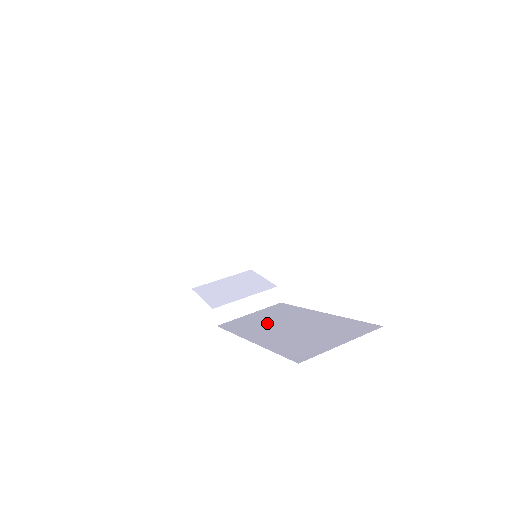
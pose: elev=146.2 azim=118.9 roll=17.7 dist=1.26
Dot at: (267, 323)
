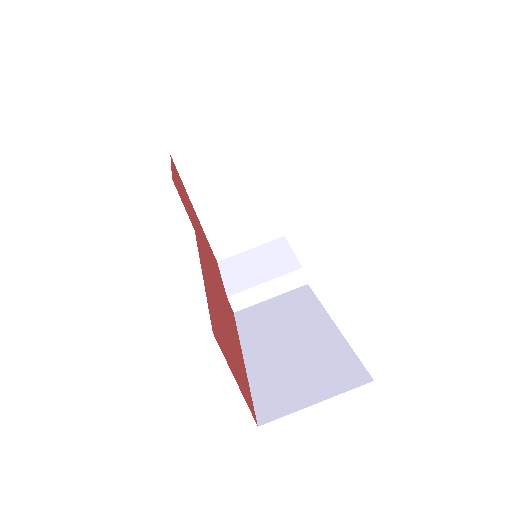
Dot at: (275, 325)
